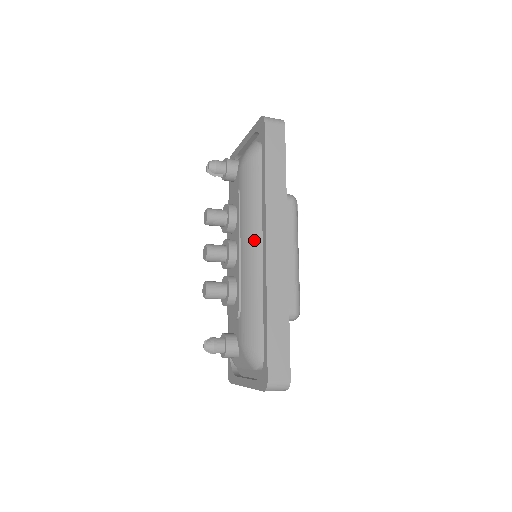
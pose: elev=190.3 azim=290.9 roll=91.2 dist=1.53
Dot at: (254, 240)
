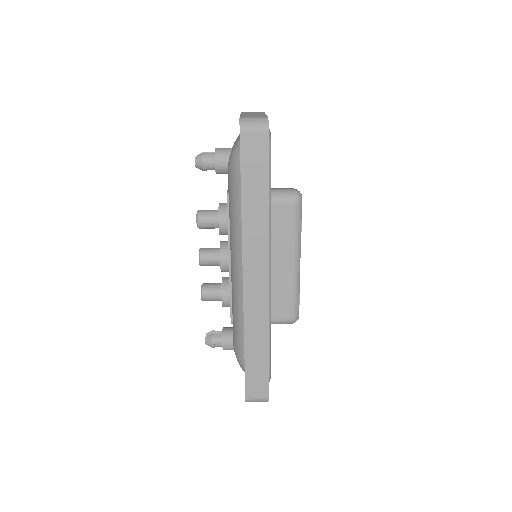
Dot at: (238, 263)
